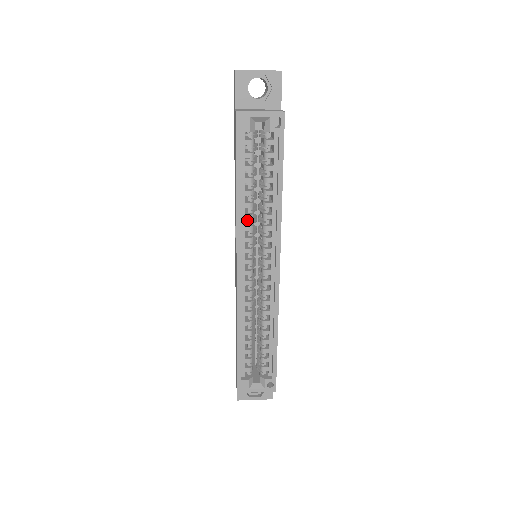
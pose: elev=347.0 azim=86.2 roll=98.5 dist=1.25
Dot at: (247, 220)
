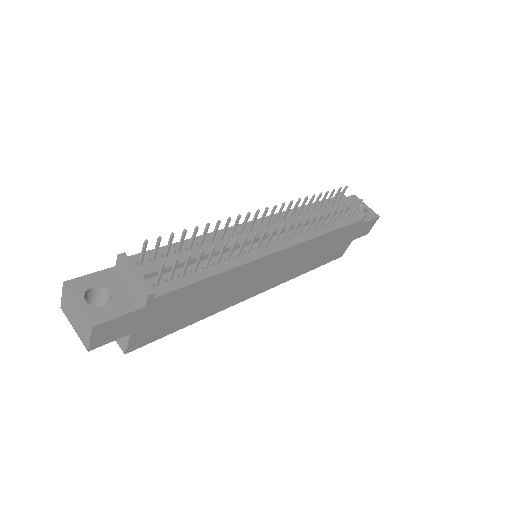
Dot at: occluded
